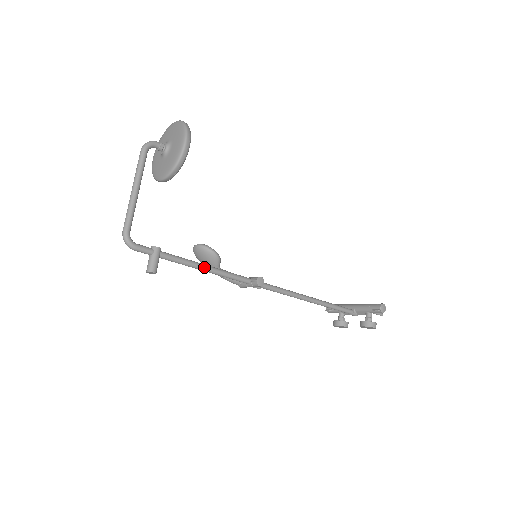
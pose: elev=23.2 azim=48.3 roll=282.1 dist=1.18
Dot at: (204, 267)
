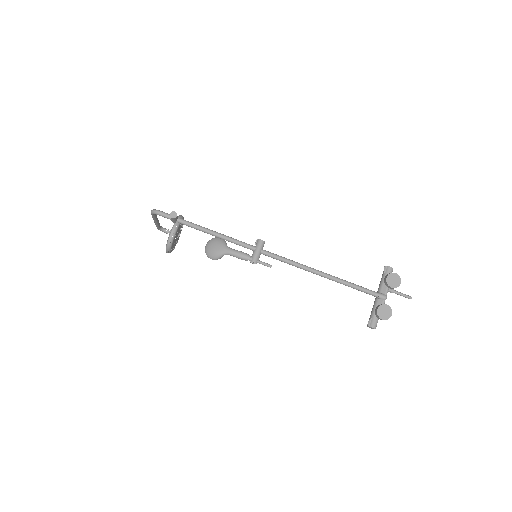
Dot at: (213, 231)
